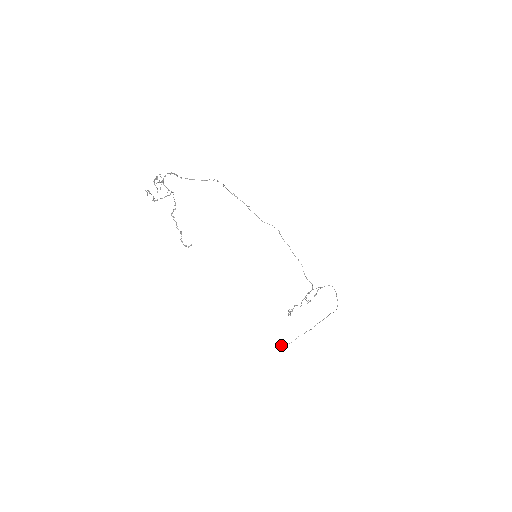
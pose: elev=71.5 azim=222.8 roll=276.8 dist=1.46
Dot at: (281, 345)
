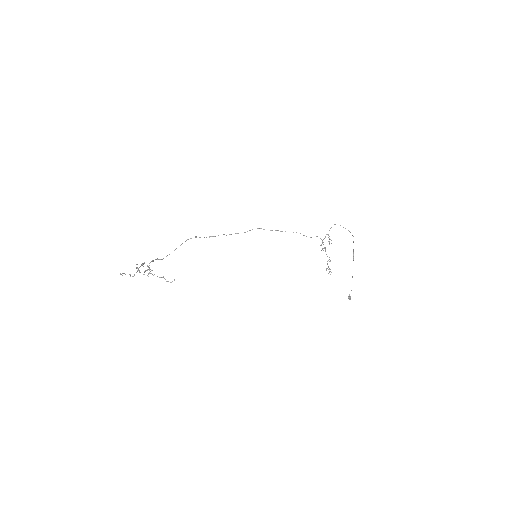
Dot at: (348, 298)
